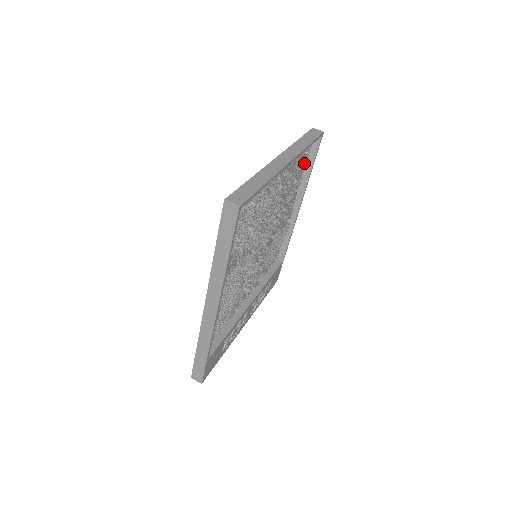
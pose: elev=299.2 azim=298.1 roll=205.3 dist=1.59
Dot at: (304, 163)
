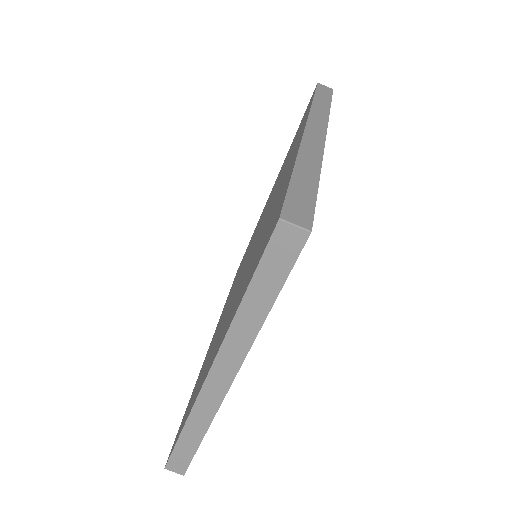
Dot at: occluded
